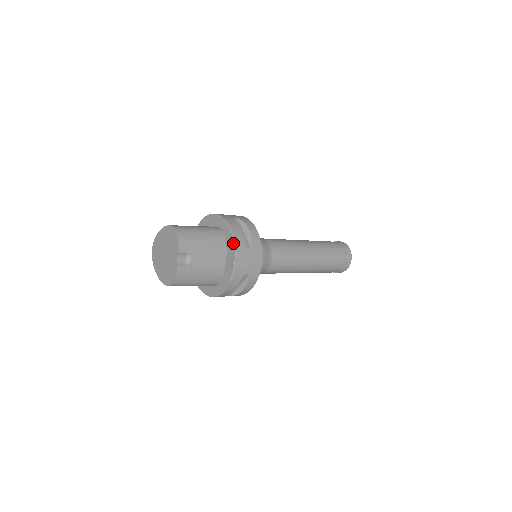
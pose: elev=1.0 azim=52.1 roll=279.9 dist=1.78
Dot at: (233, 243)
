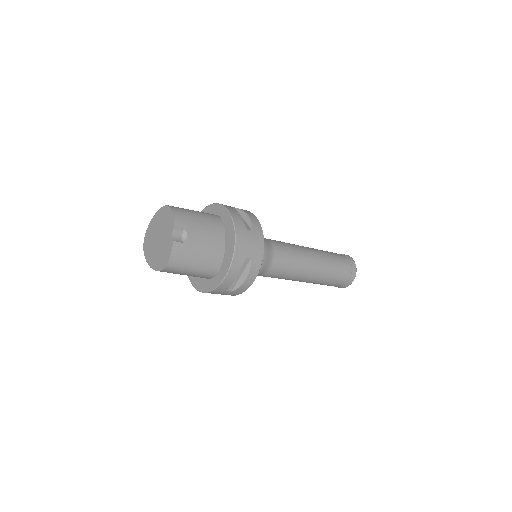
Dot at: (232, 222)
